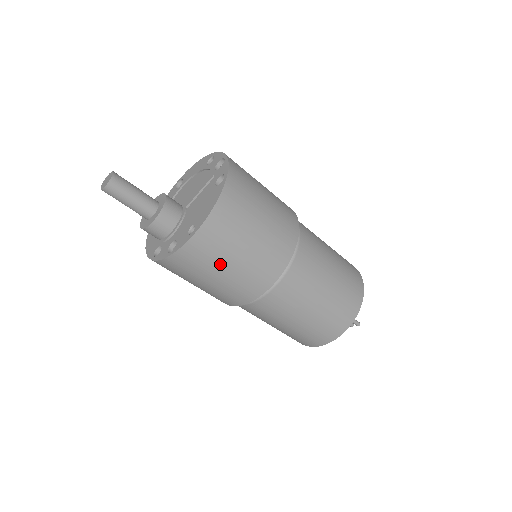
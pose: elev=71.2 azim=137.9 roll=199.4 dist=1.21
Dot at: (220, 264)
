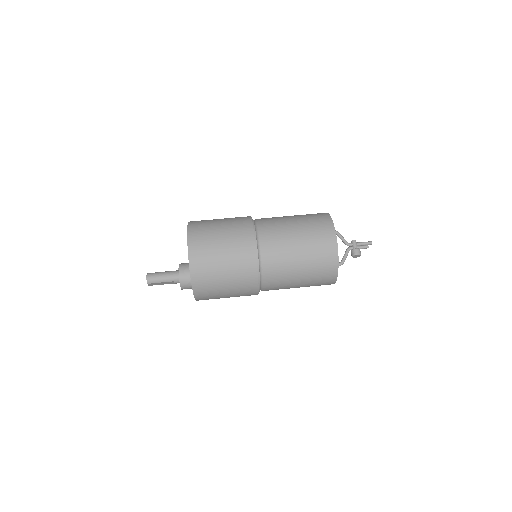
Dot at: (215, 250)
